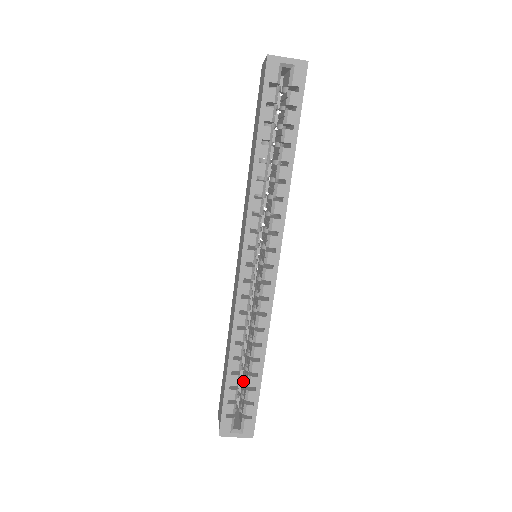
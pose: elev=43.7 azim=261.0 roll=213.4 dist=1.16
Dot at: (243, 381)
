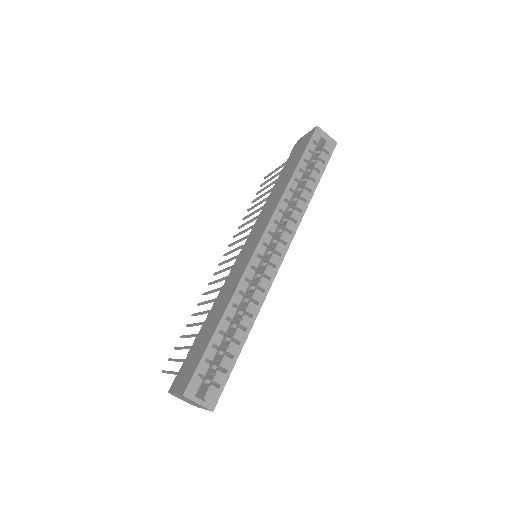
Dot at: (219, 351)
